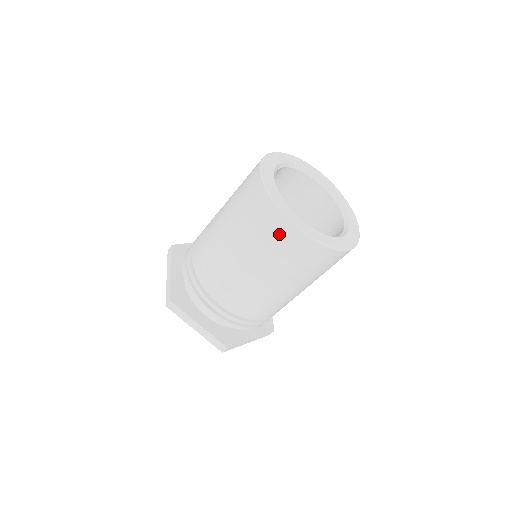
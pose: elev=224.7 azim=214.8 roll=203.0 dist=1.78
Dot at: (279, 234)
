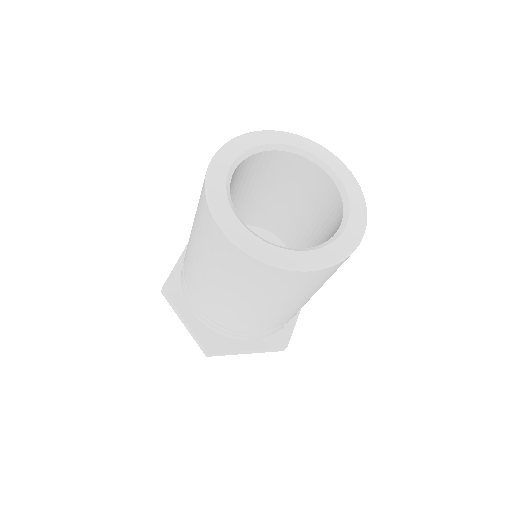
Dot at: (288, 282)
